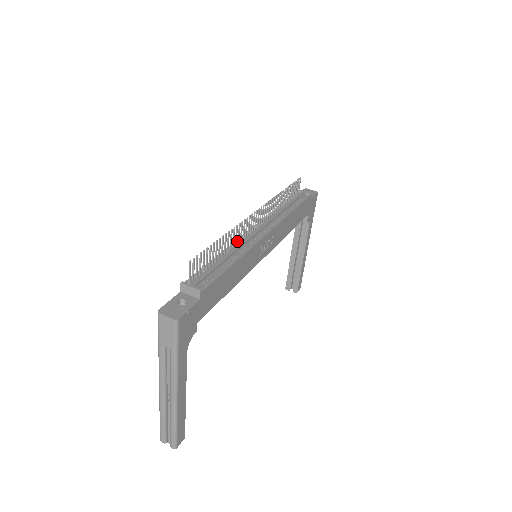
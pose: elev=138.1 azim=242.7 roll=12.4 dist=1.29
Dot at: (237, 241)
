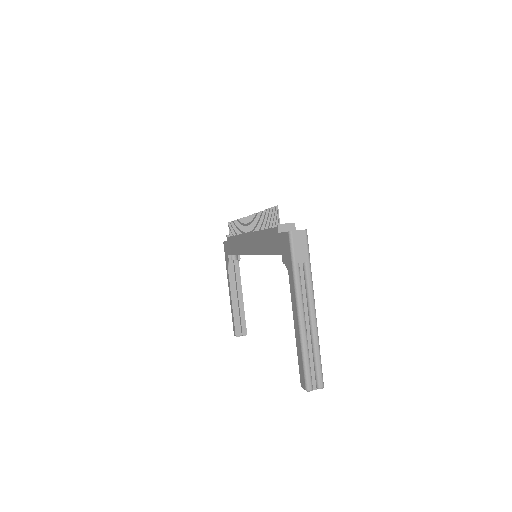
Dot at: (257, 229)
